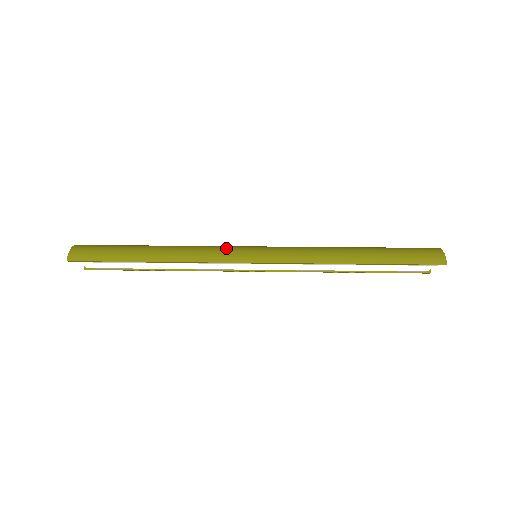
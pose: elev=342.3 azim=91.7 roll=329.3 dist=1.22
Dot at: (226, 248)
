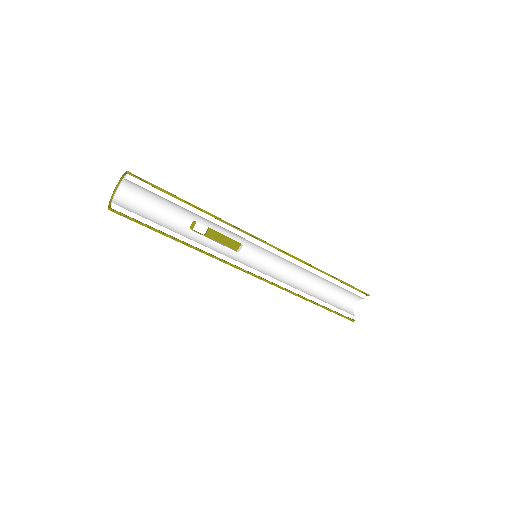
Dot at: occluded
